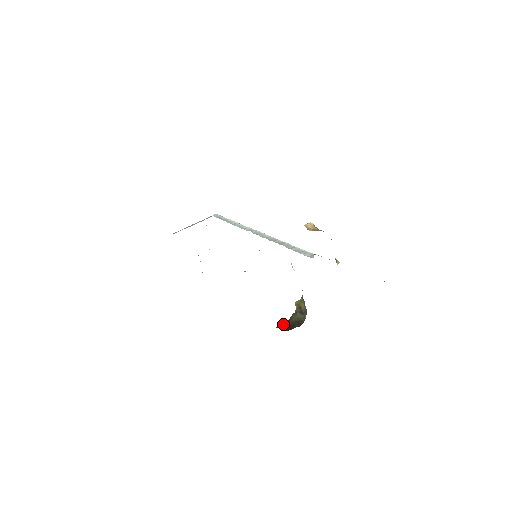
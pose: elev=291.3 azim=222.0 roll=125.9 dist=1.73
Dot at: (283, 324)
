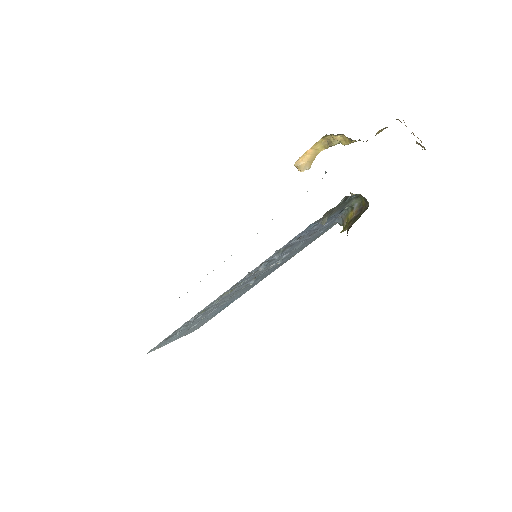
Dot at: occluded
